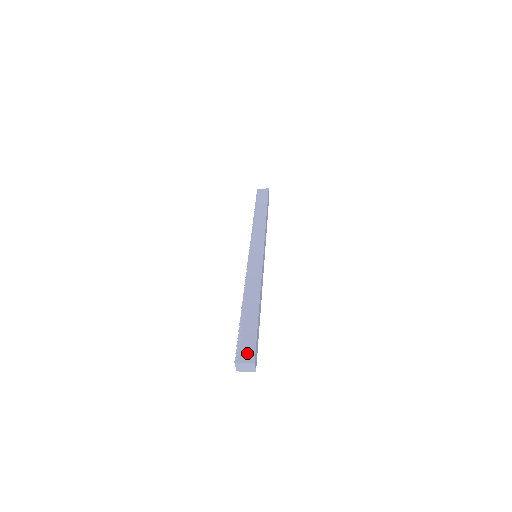
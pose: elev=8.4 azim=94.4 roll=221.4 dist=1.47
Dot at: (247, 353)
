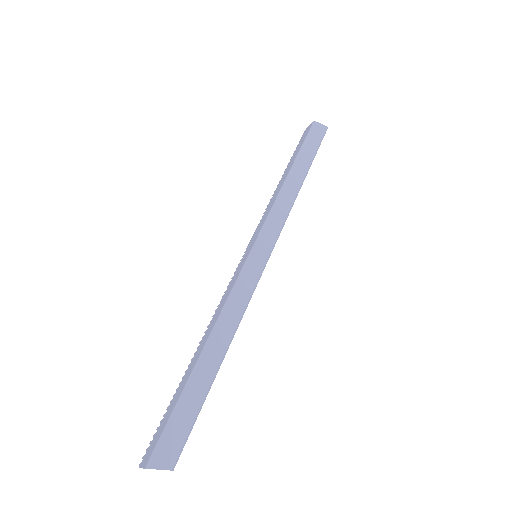
Dot at: (150, 449)
